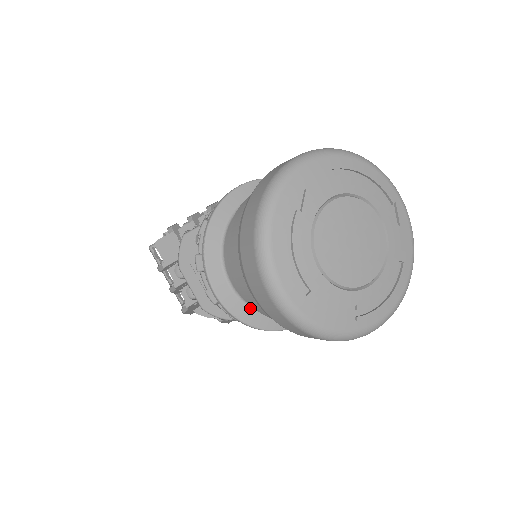
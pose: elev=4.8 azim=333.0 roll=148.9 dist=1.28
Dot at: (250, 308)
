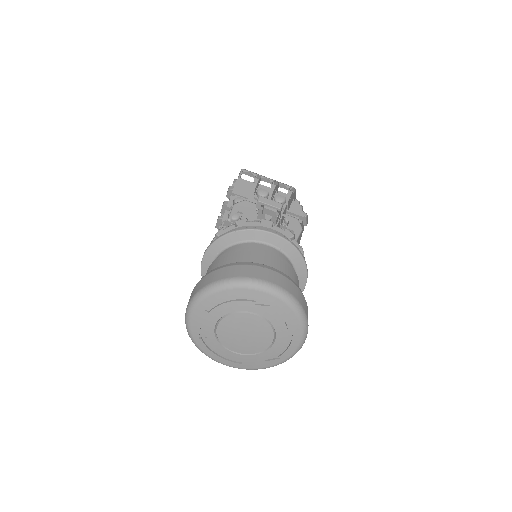
Dot at: occluded
